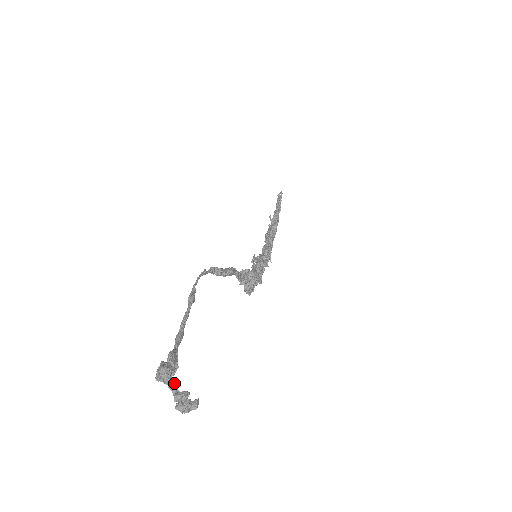
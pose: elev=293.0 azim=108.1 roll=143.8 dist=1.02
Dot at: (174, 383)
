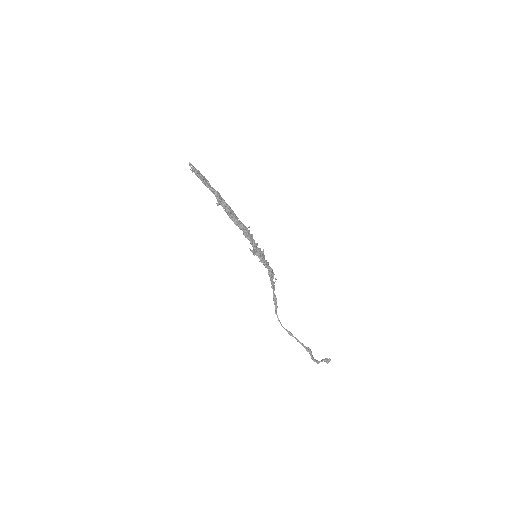
Dot at: (321, 361)
